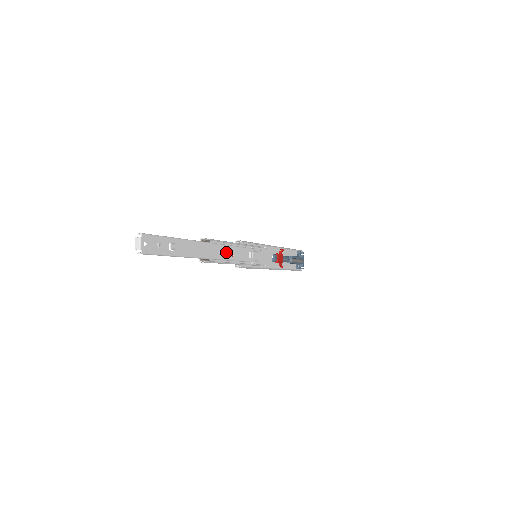
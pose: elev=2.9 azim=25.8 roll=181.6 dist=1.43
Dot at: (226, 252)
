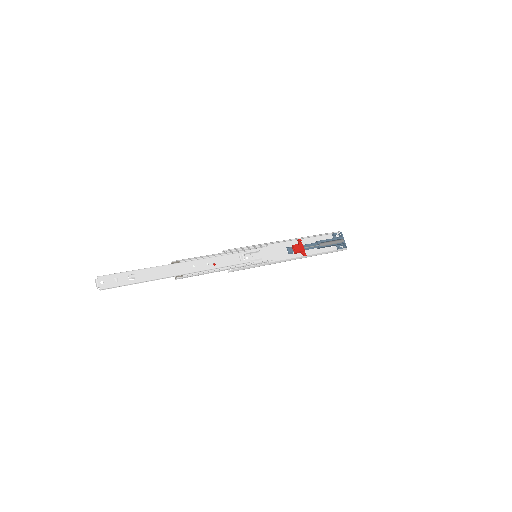
Dot at: (204, 264)
